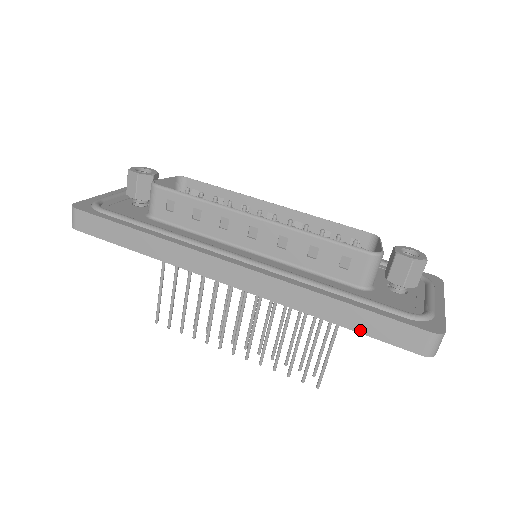
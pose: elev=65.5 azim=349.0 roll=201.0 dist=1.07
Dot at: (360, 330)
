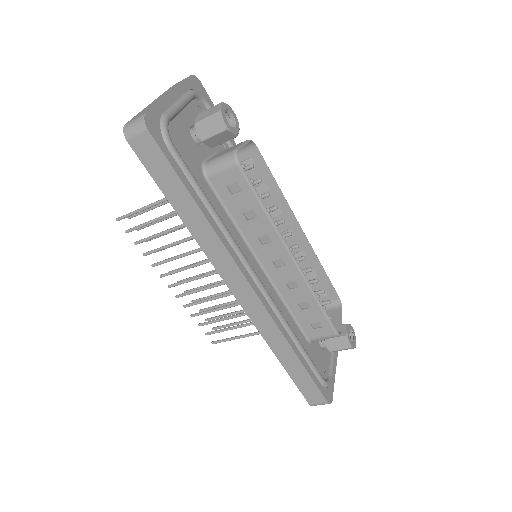
Dot at: (291, 375)
